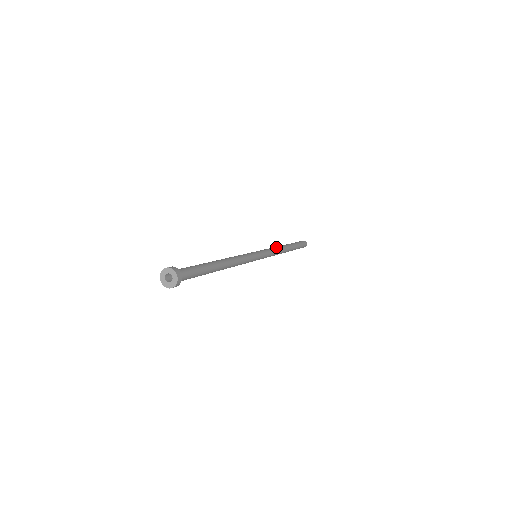
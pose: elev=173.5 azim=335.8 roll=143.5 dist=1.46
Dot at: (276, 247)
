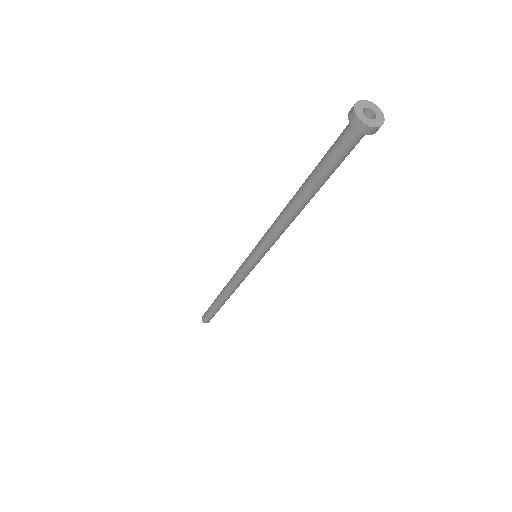
Dot at: occluded
